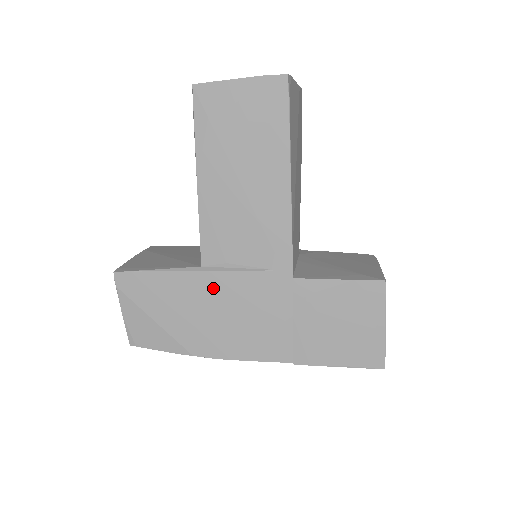
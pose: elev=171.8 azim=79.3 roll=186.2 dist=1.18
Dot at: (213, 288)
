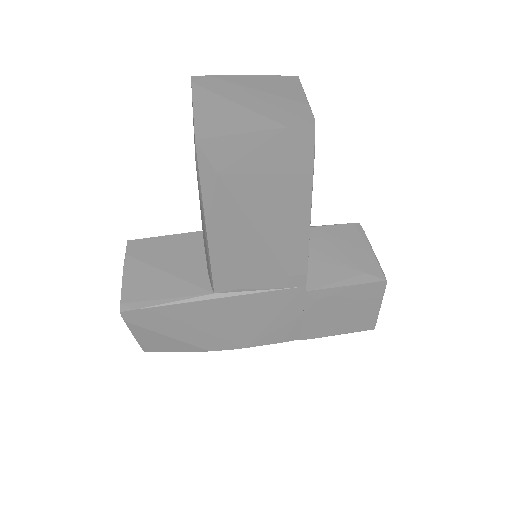
Dot at: (228, 308)
